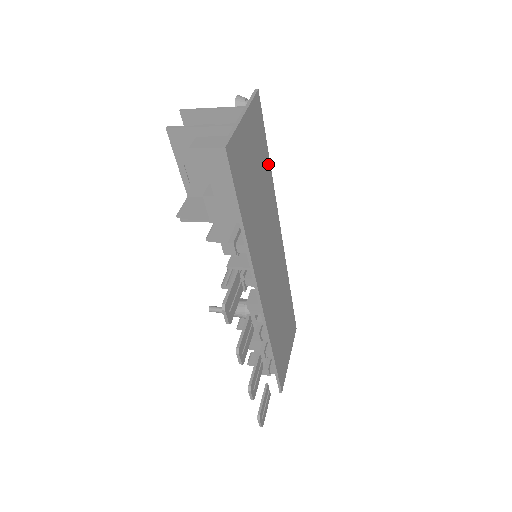
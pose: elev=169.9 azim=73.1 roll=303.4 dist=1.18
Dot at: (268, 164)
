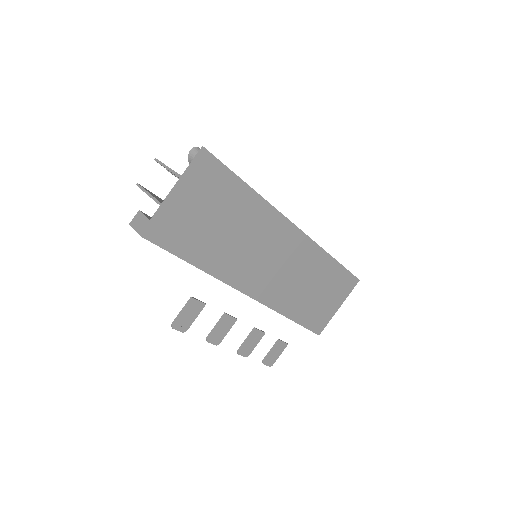
Dot at: (247, 192)
